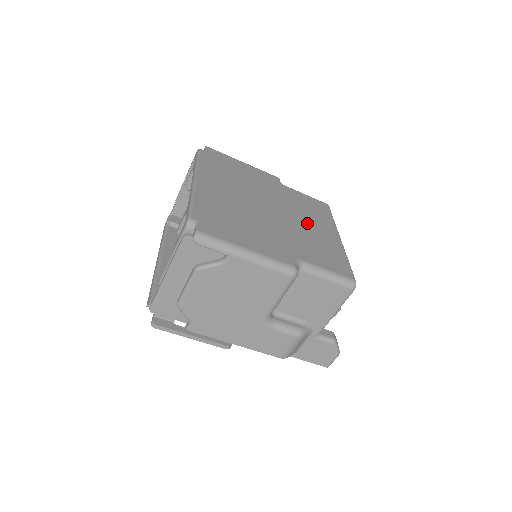
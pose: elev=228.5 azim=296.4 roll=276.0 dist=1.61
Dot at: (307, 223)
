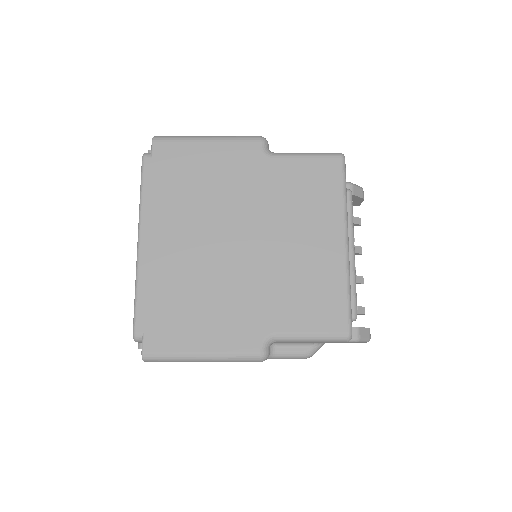
Dot at: (294, 239)
